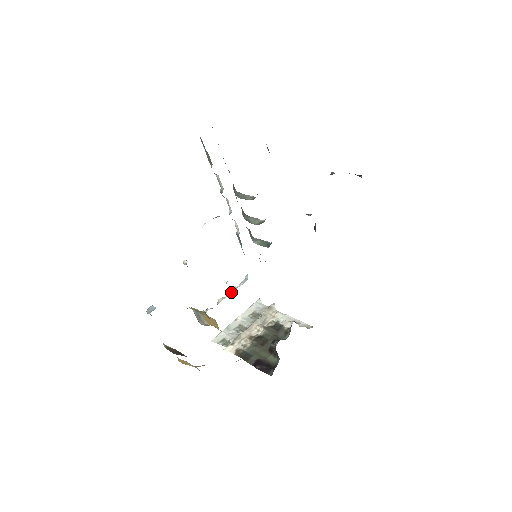
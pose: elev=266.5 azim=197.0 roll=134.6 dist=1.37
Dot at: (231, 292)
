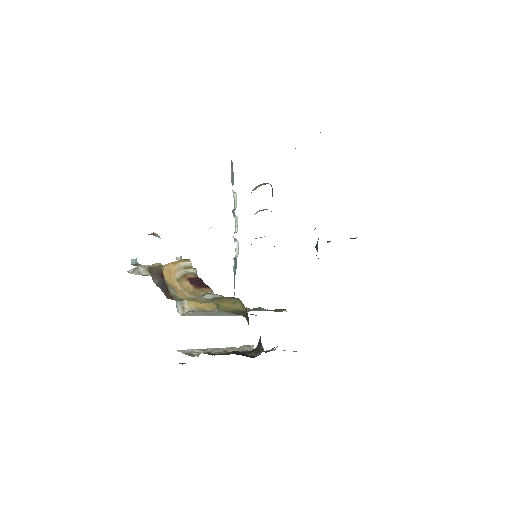
Dot at: occluded
